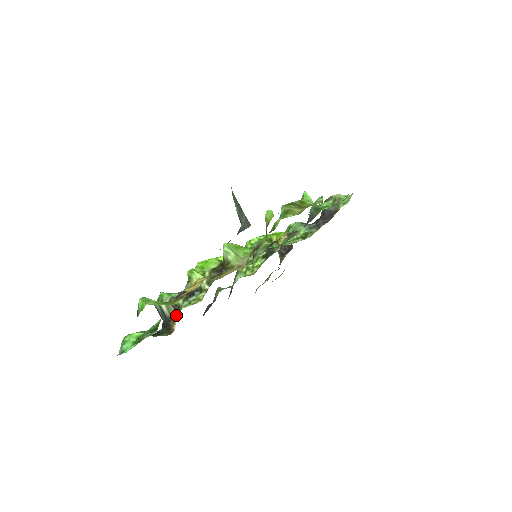
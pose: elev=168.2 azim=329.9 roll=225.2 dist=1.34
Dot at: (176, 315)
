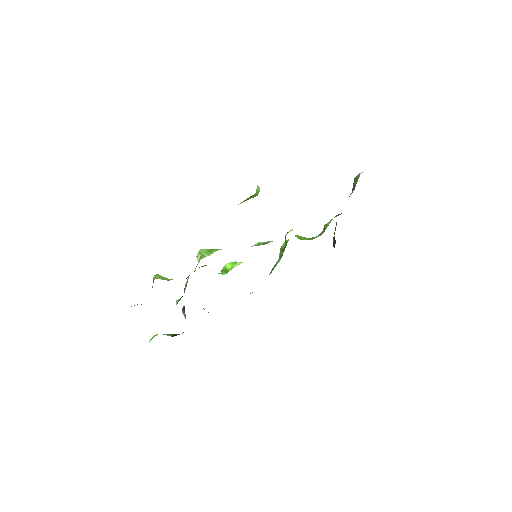
Dot at: occluded
